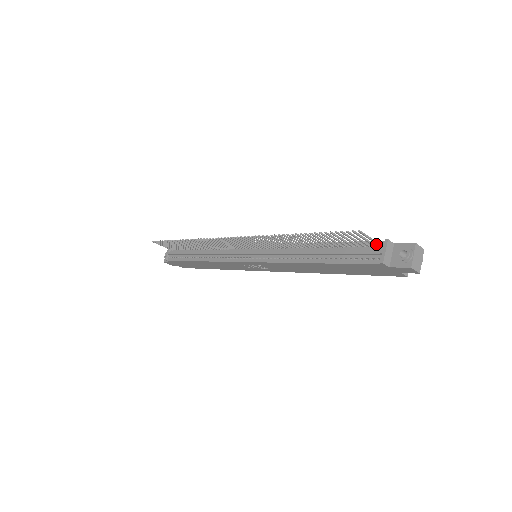
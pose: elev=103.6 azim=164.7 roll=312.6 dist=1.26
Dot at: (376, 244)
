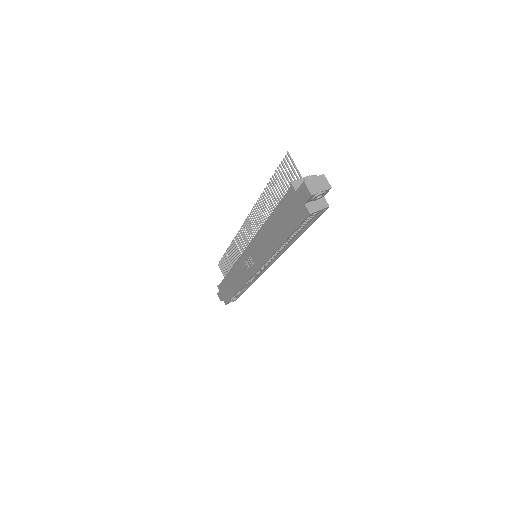
Dot at: occluded
